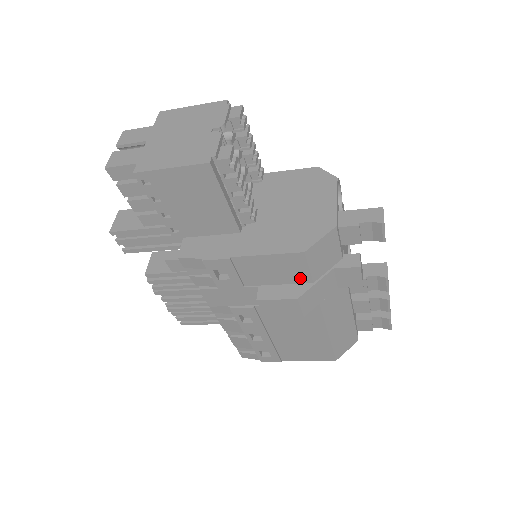
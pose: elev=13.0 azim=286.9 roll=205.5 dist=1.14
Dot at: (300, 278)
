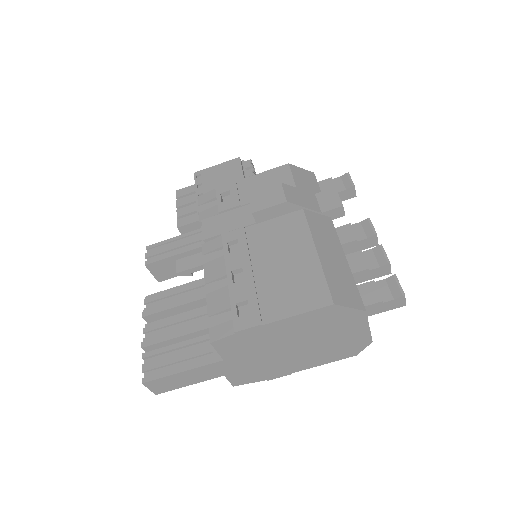
Dot at: occluded
